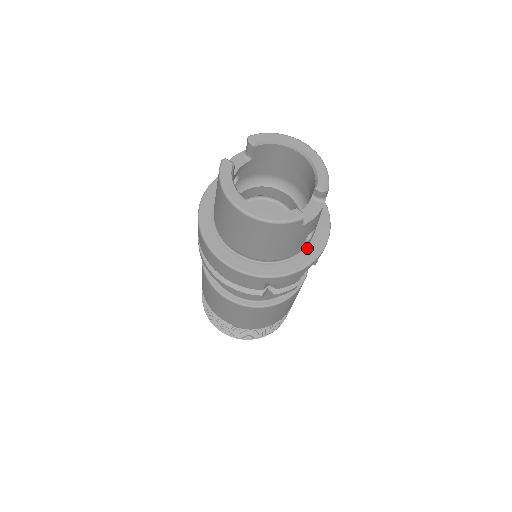
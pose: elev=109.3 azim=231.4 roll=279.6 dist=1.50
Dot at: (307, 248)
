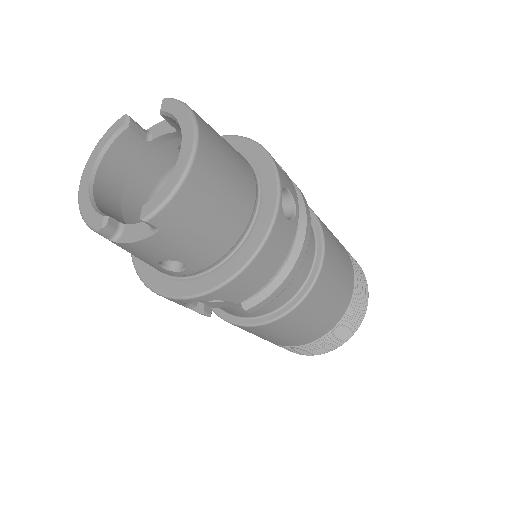
Dot at: (188, 279)
